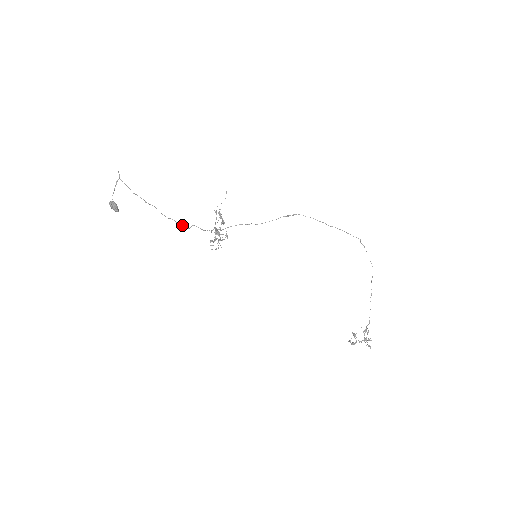
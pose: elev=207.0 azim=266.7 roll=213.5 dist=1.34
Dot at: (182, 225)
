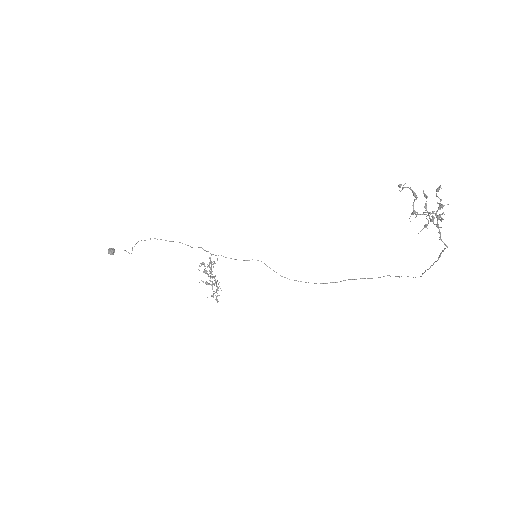
Dot at: occluded
